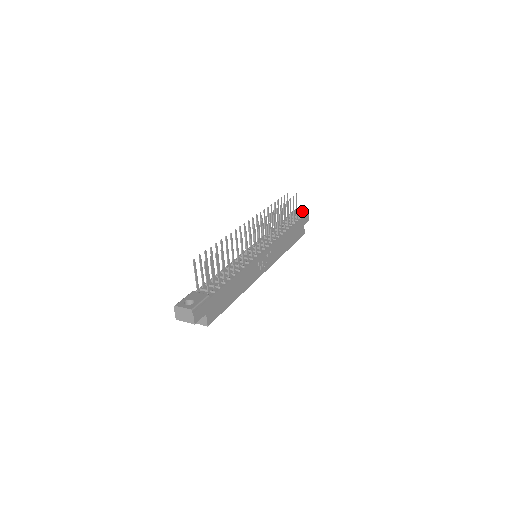
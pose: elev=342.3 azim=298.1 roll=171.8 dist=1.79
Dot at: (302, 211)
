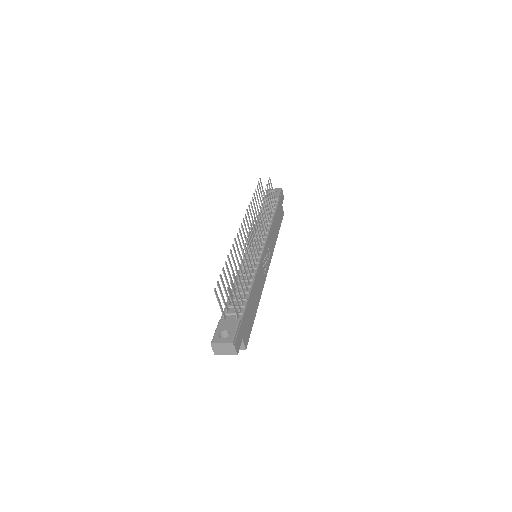
Dot at: (275, 191)
